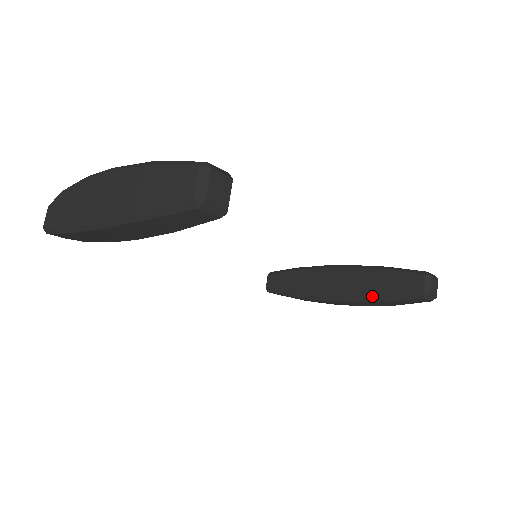
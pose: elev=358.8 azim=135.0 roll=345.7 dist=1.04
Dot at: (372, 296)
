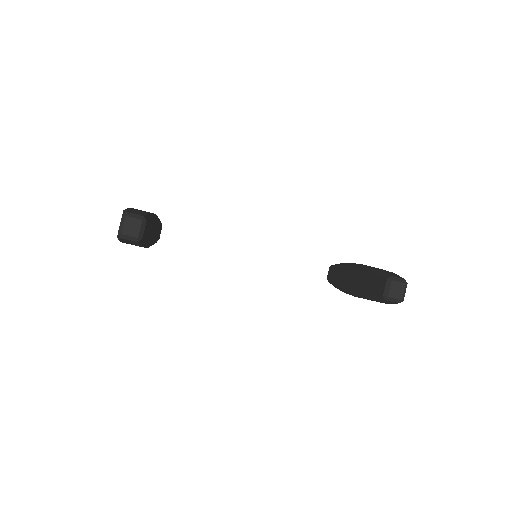
Dot at: (363, 293)
